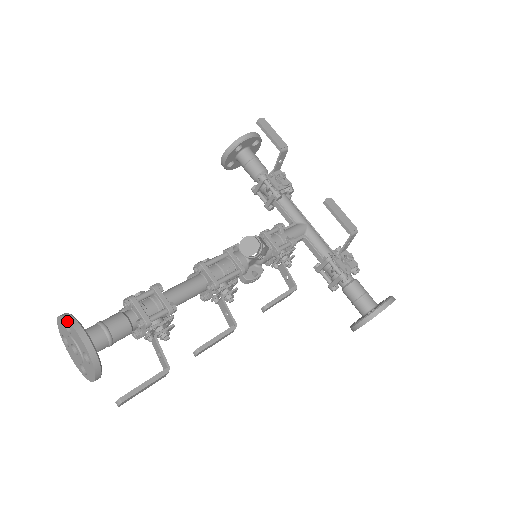
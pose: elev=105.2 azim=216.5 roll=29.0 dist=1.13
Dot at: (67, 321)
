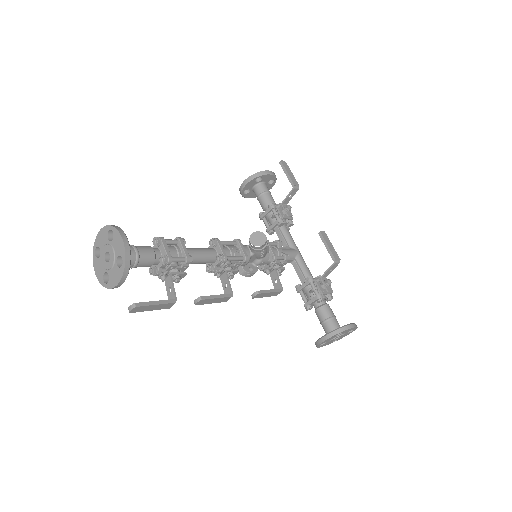
Dot at: (114, 228)
